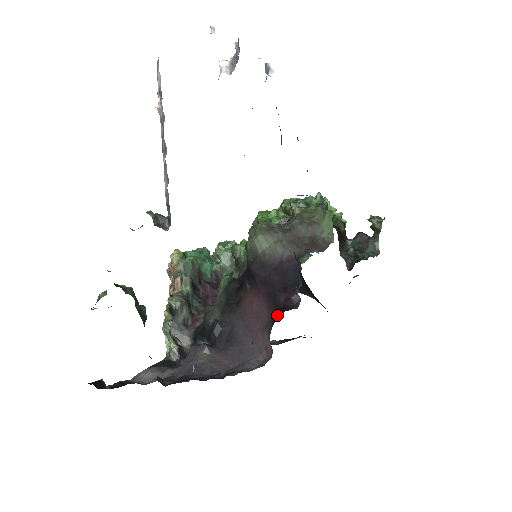
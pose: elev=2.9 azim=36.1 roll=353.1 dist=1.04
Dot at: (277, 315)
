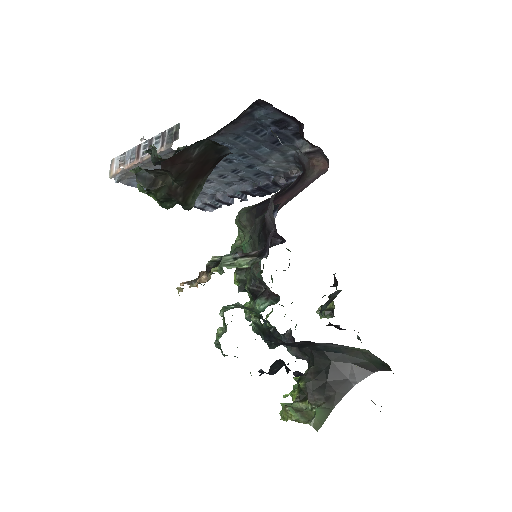
Dot at: (302, 175)
